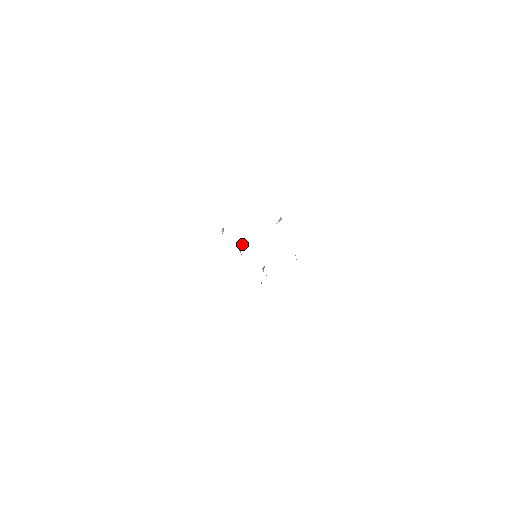
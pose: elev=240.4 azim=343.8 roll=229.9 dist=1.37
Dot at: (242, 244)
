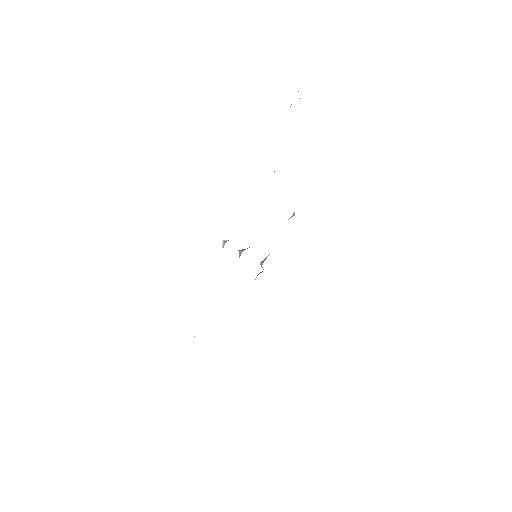
Dot at: occluded
